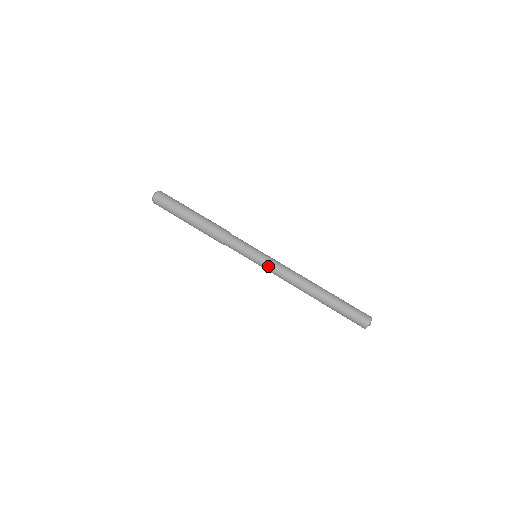
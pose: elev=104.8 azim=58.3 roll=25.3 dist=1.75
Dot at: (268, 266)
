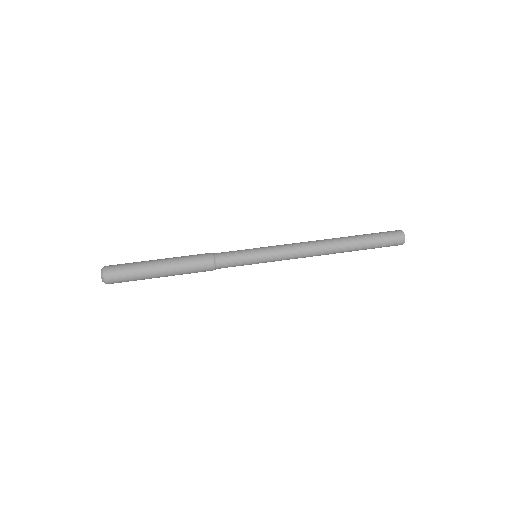
Dot at: (275, 248)
